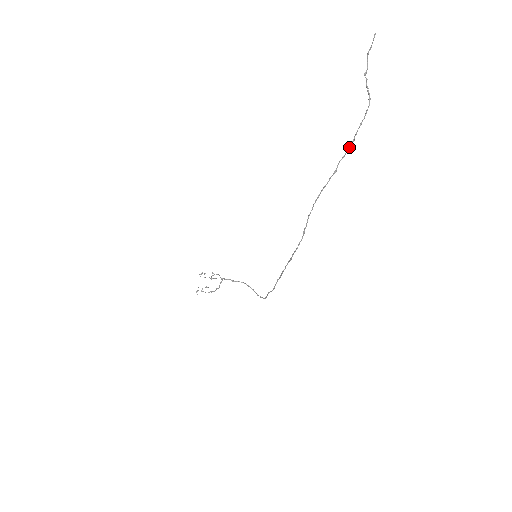
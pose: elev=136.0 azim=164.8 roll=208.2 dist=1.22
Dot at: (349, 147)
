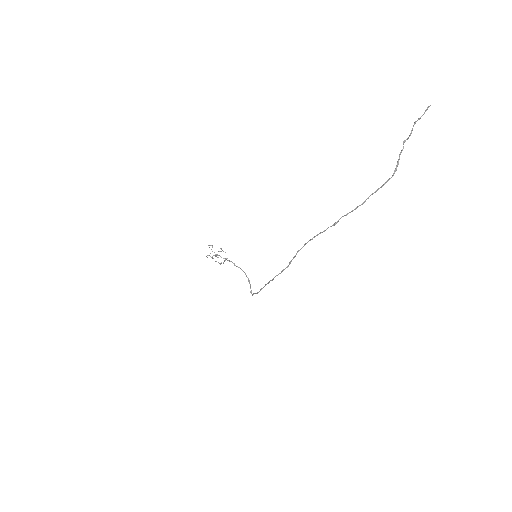
Dot at: (356, 207)
